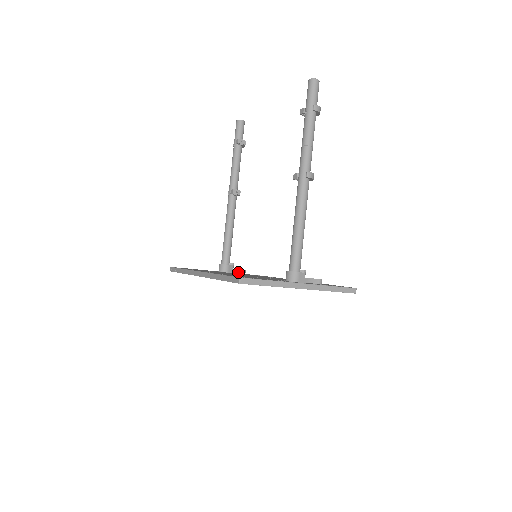
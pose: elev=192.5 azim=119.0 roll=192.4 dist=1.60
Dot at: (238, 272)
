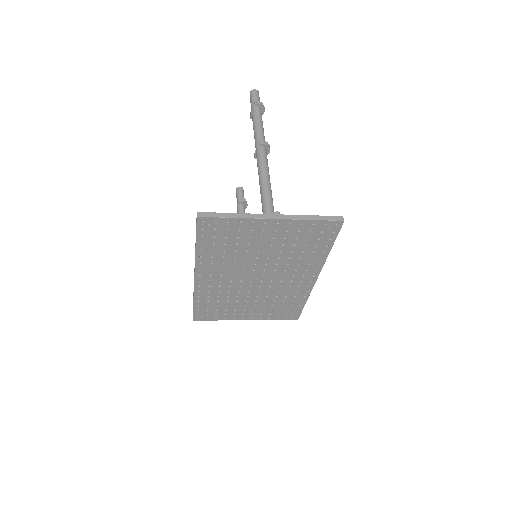
Dot at: occluded
